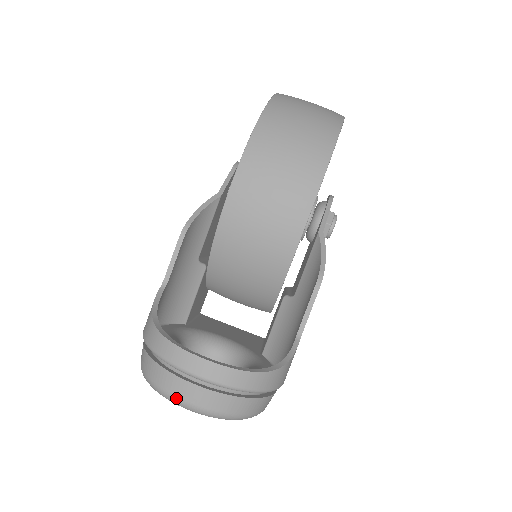
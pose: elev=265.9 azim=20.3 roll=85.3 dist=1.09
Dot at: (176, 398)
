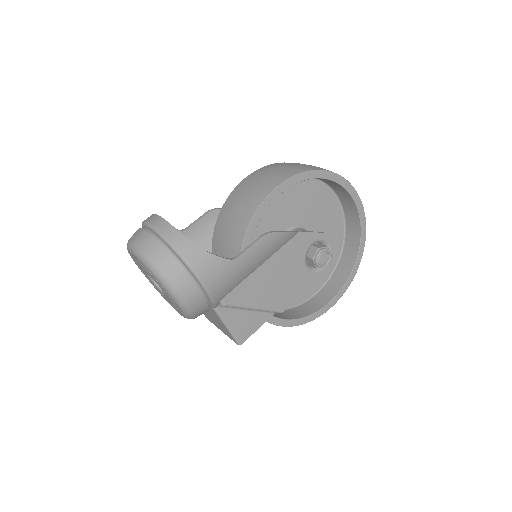
Dot at: (131, 240)
